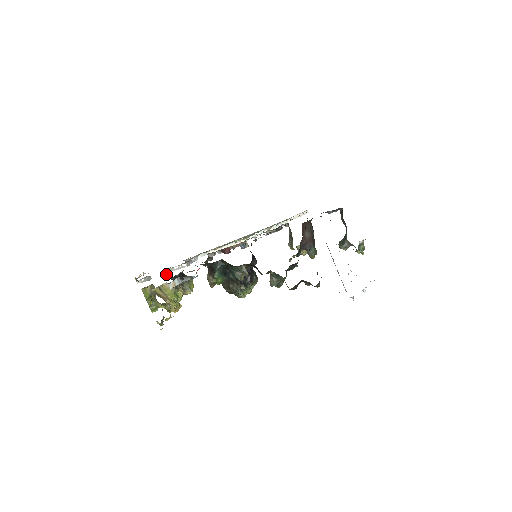
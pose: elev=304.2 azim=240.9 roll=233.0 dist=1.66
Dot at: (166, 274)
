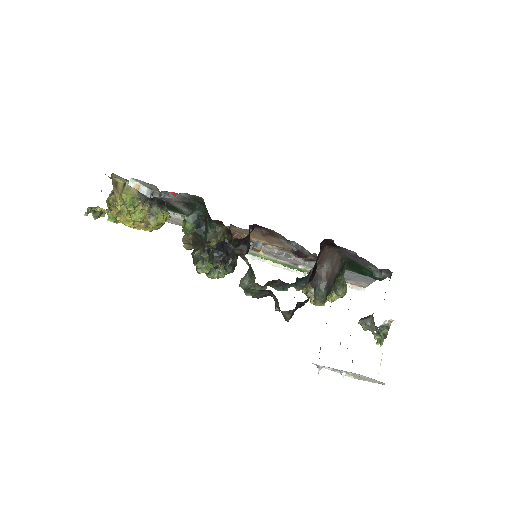
Dot at: occluded
